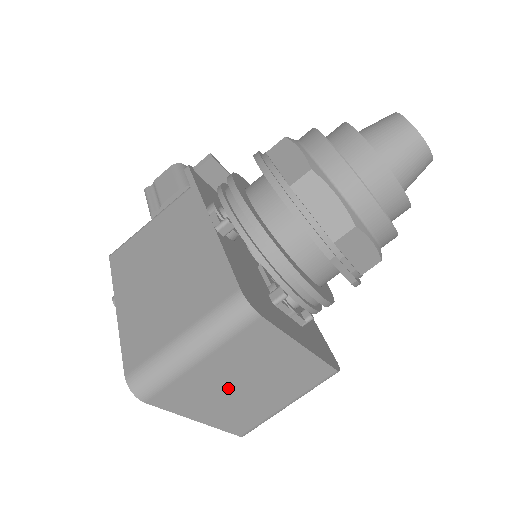
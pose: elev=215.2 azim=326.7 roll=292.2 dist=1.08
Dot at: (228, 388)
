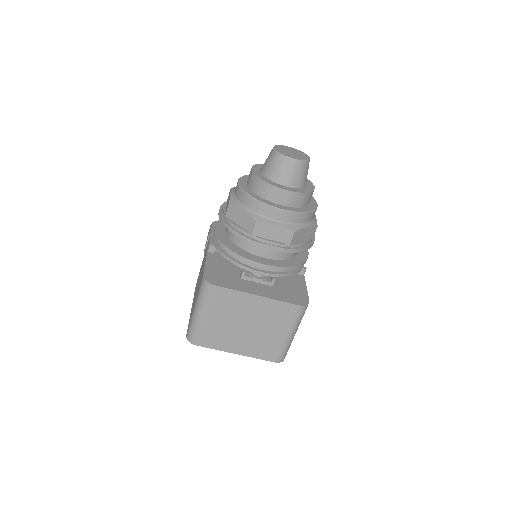
Dot at: (235, 330)
